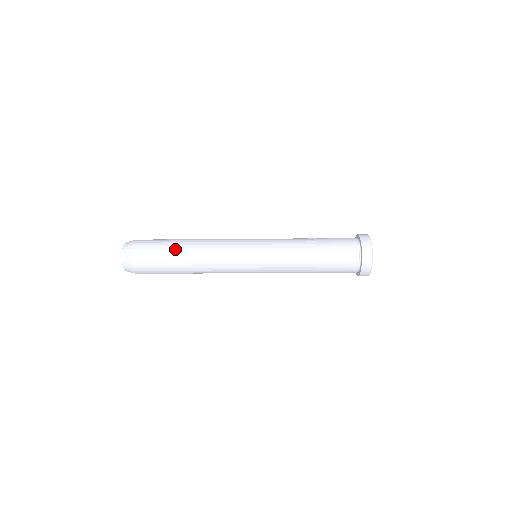
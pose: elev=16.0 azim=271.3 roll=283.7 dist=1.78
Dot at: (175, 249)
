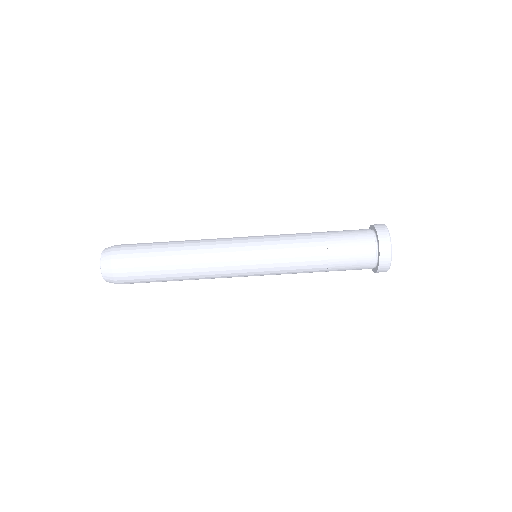
Dot at: (163, 245)
